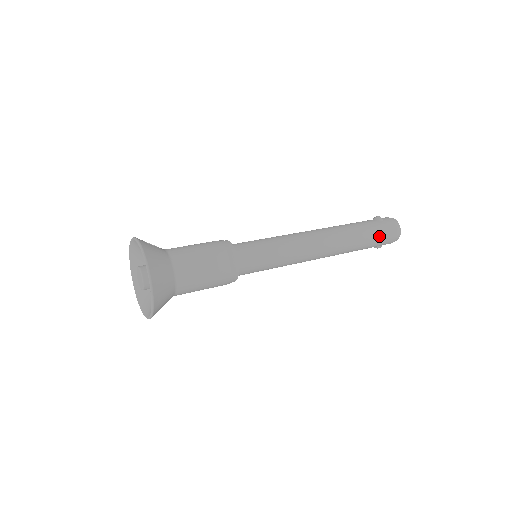
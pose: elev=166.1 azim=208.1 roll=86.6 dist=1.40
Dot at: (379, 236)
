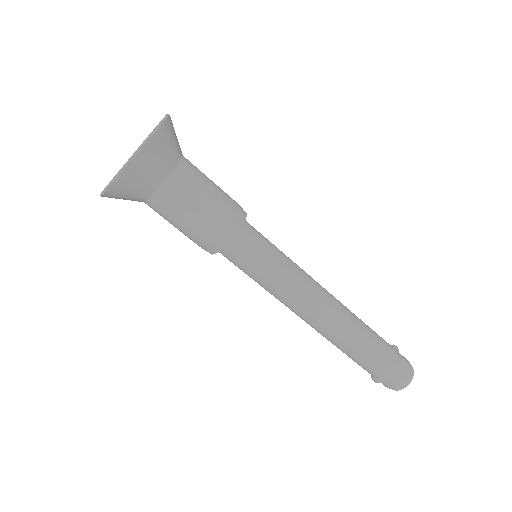
Dot at: (389, 360)
